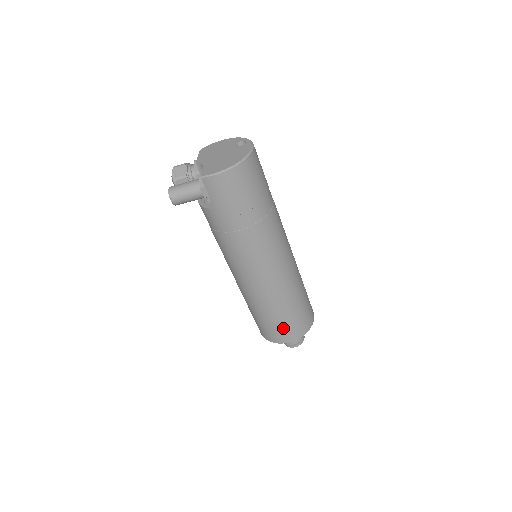
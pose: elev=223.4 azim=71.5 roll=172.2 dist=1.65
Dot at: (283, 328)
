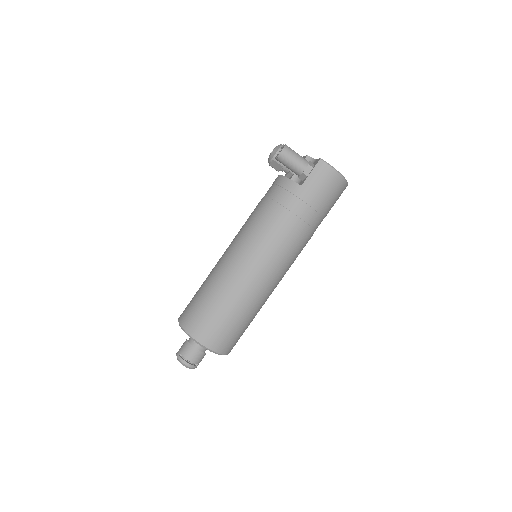
Dot at: (220, 328)
